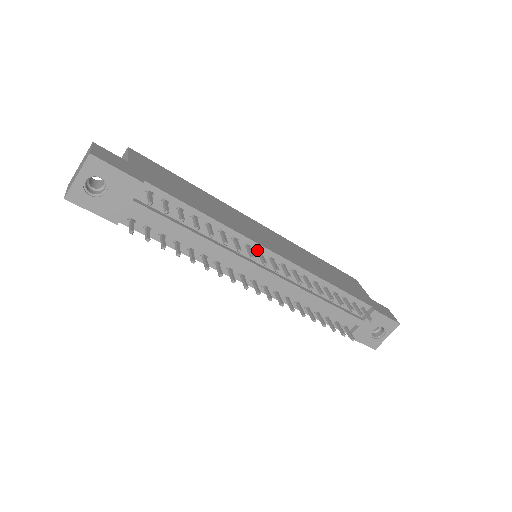
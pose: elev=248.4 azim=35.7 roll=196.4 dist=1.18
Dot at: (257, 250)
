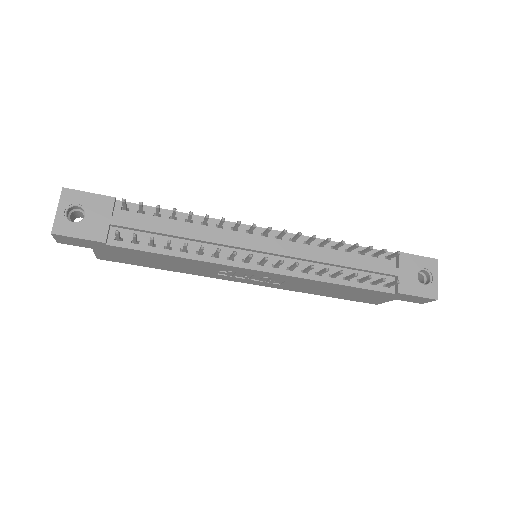
Dot at: (246, 232)
